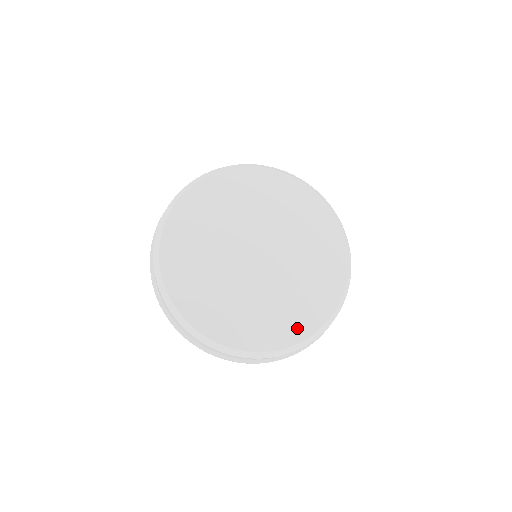
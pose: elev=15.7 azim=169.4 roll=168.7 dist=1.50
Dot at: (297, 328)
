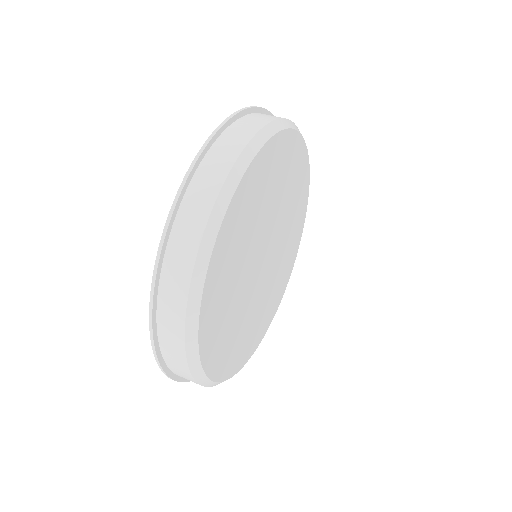
Dot at: (281, 292)
